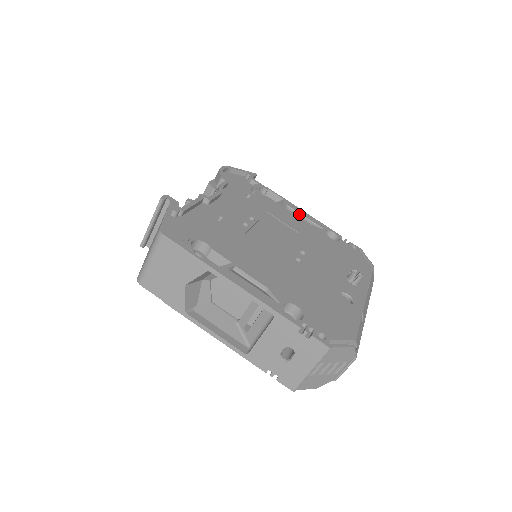
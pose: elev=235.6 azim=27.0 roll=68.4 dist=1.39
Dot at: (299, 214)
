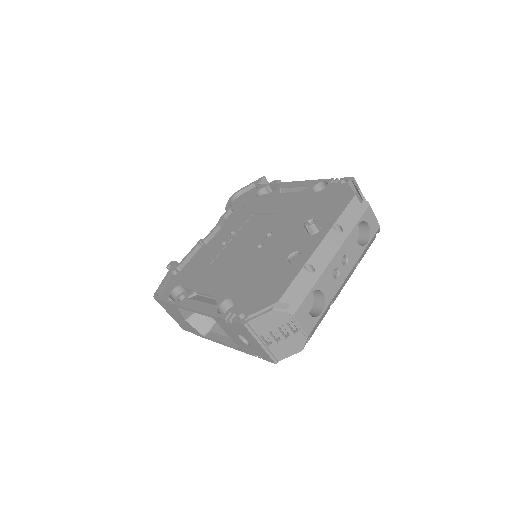
Dot at: (291, 189)
